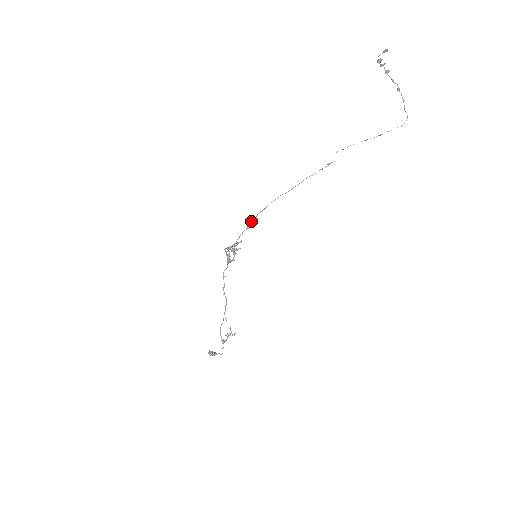
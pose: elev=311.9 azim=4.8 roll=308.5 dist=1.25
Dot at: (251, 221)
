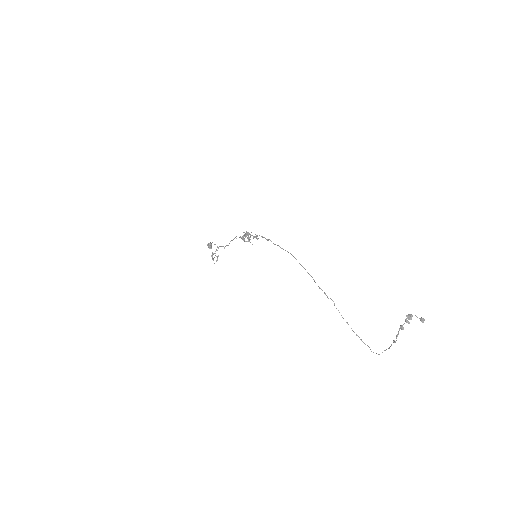
Dot at: occluded
